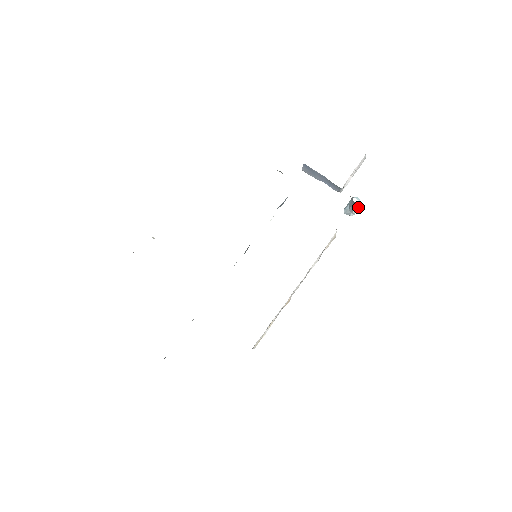
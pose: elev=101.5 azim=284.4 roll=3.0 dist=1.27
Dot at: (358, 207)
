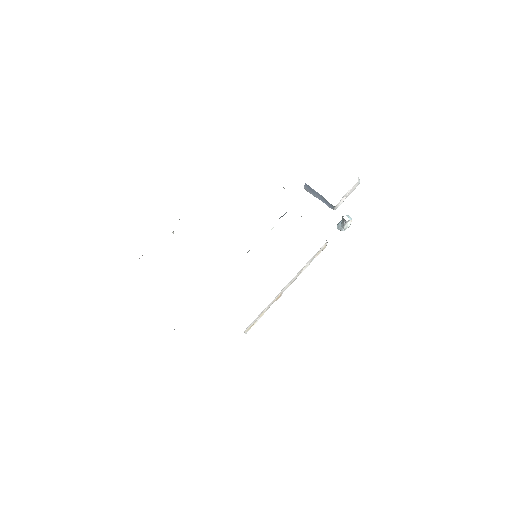
Dot at: (349, 224)
